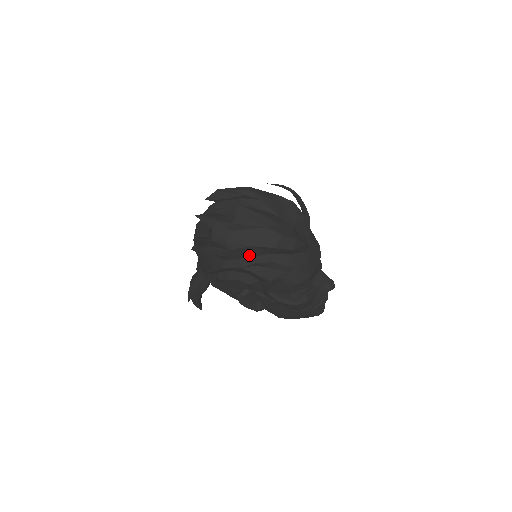
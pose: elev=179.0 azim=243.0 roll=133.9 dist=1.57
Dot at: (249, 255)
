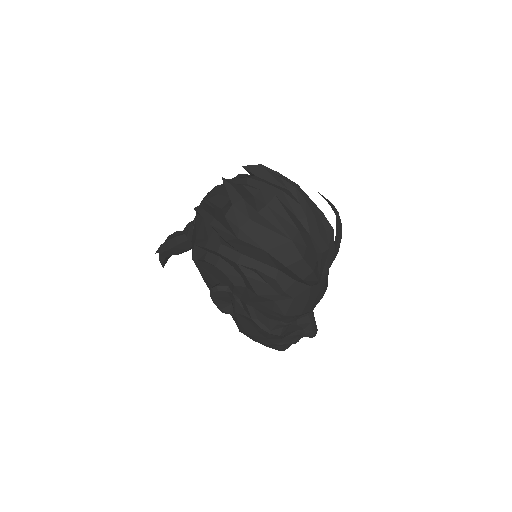
Dot at: (254, 256)
